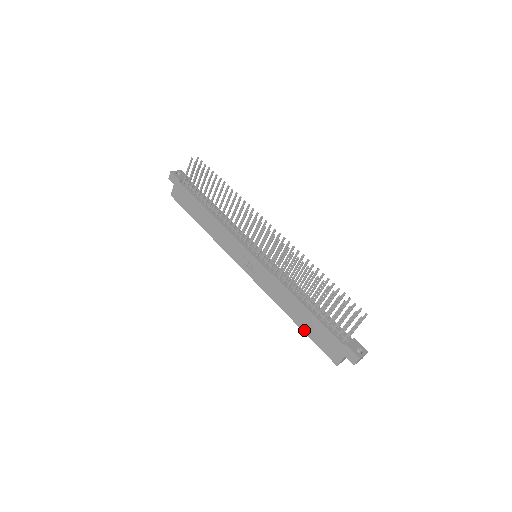
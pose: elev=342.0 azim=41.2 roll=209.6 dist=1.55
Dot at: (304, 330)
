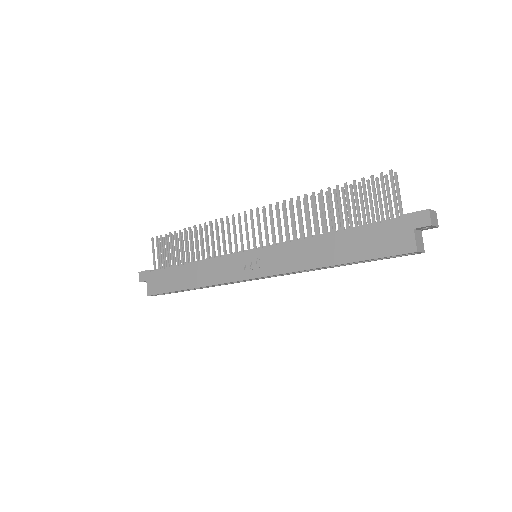
Dot at: (352, 259)
